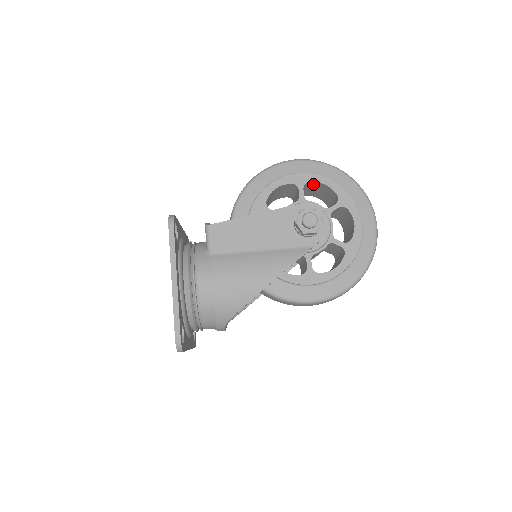
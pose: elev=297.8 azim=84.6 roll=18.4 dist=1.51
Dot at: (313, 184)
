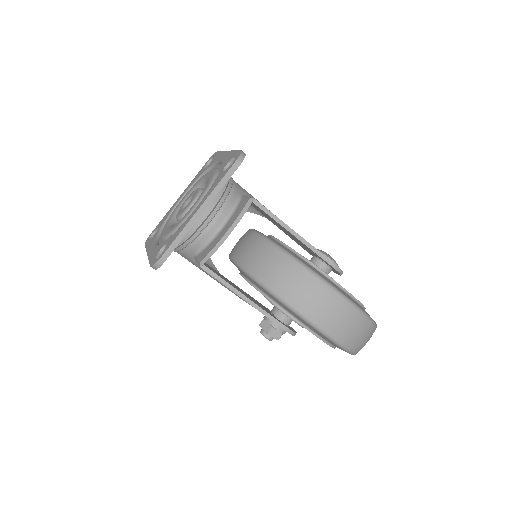
Dot at: occluded
